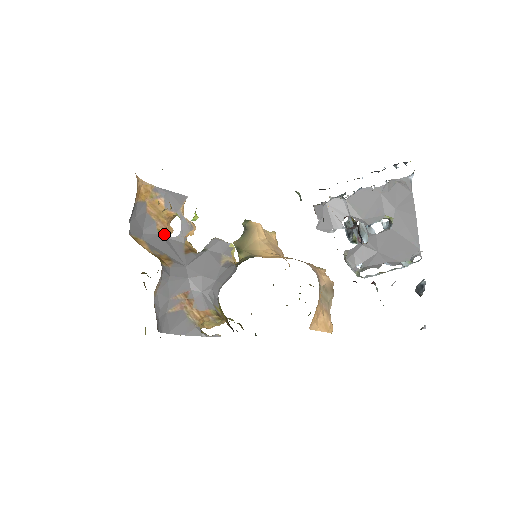
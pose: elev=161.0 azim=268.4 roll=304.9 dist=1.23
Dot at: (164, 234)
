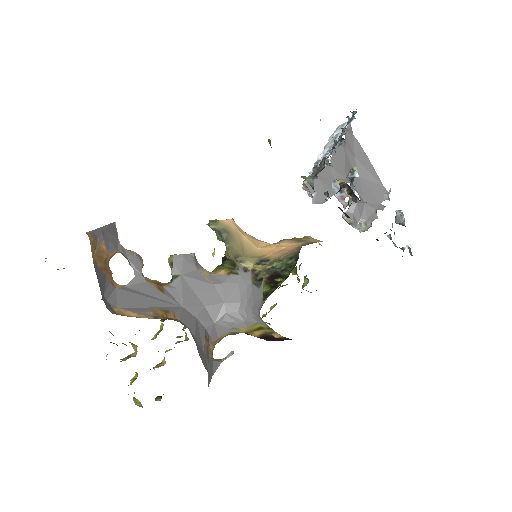
Dot at: (116, 284)
